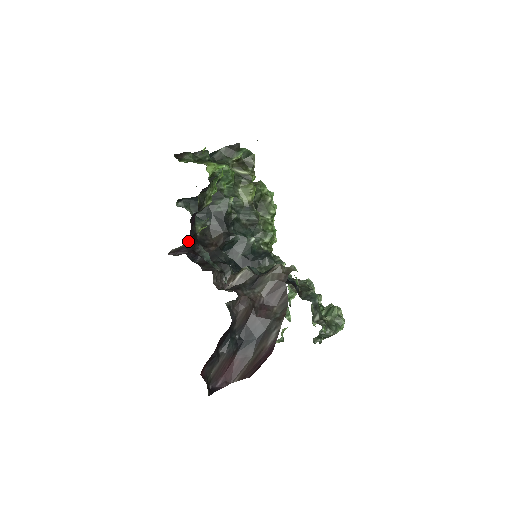
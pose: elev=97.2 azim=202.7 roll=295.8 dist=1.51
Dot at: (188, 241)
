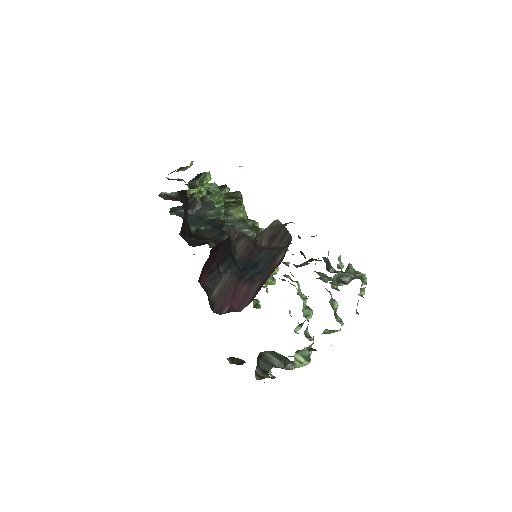
Dot at: (179, 195)
